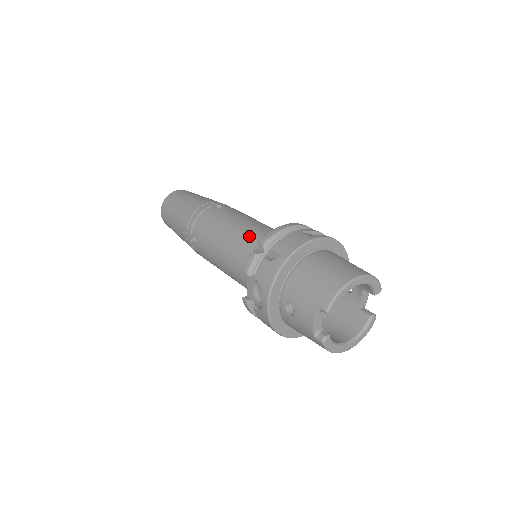
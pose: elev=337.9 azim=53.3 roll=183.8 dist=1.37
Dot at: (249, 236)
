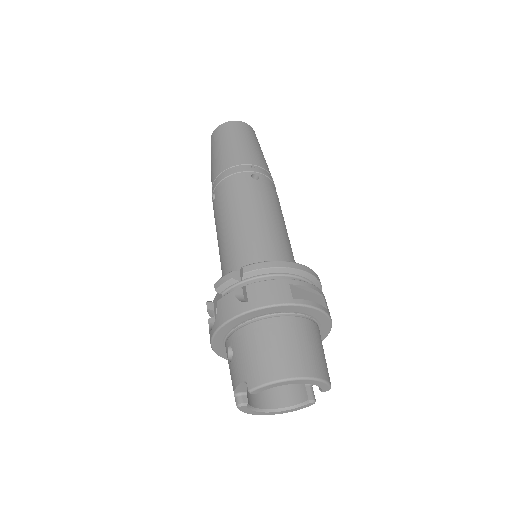
Dot at: (250, 242)
